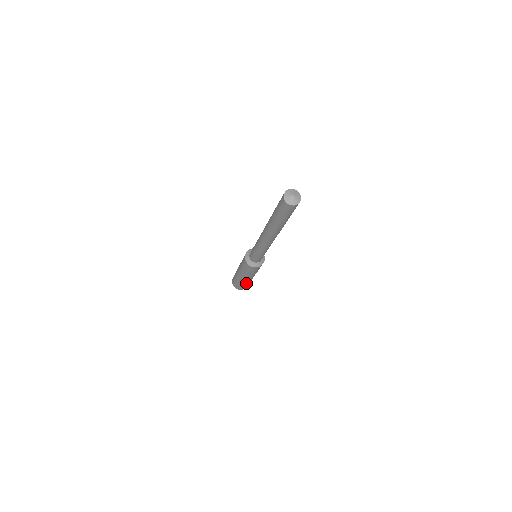
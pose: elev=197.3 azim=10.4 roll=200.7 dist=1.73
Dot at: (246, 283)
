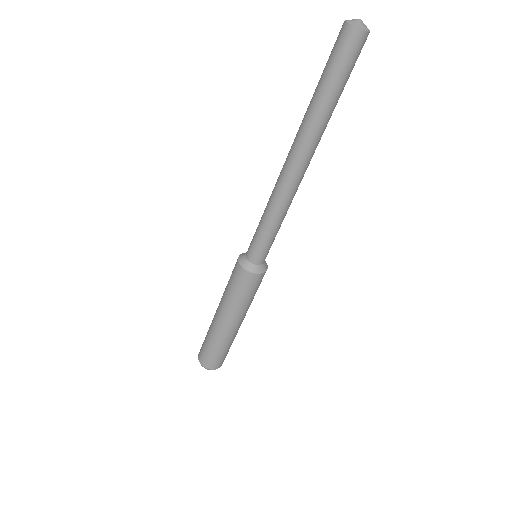
Dot at: (232, 340)
